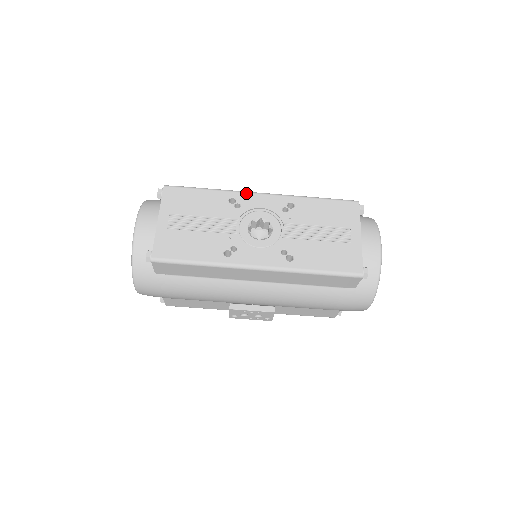
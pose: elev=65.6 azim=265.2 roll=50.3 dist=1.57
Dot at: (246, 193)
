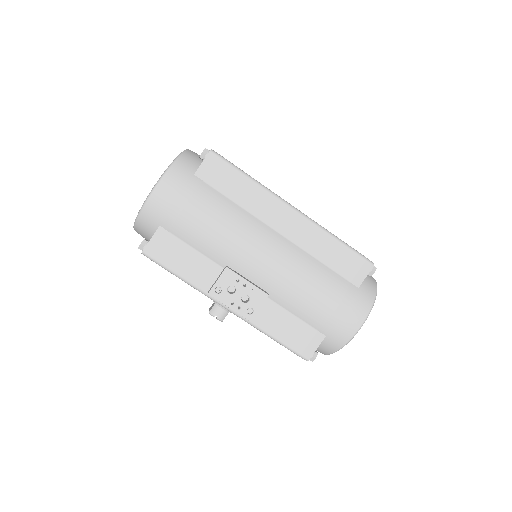
Dot at: occluded
